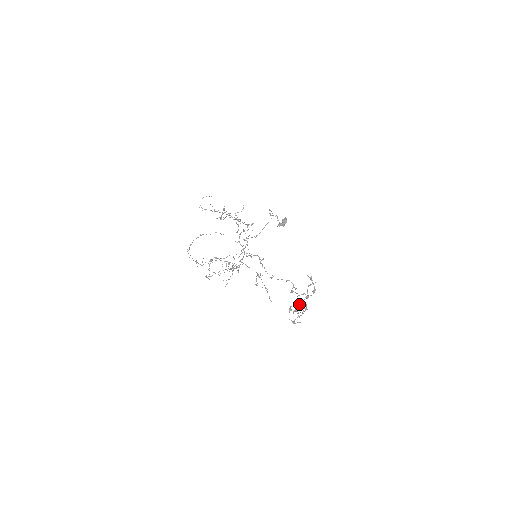
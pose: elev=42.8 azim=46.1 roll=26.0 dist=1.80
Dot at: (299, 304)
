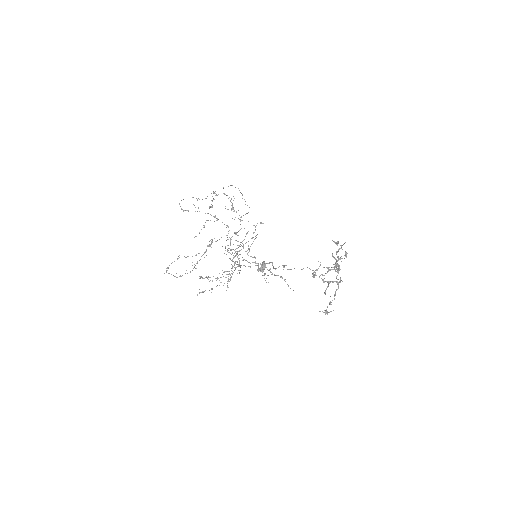
Dot at: (335, 265)
